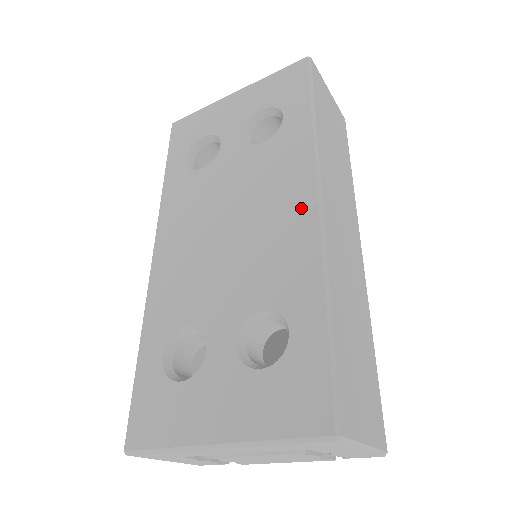
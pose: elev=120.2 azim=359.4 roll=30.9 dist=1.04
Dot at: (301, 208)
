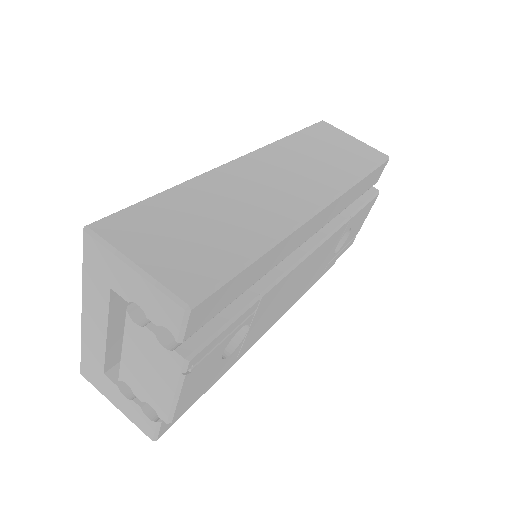
Dot at: occluded
